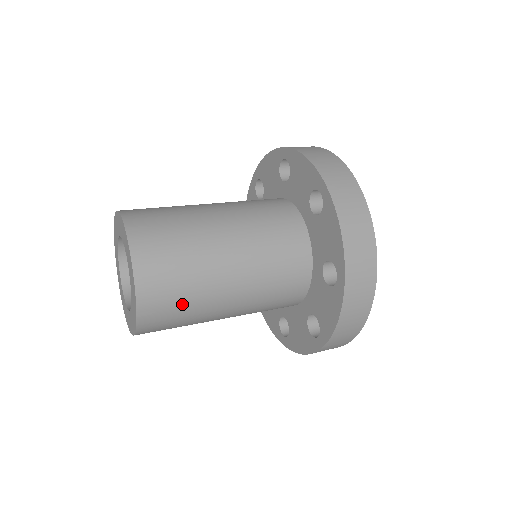
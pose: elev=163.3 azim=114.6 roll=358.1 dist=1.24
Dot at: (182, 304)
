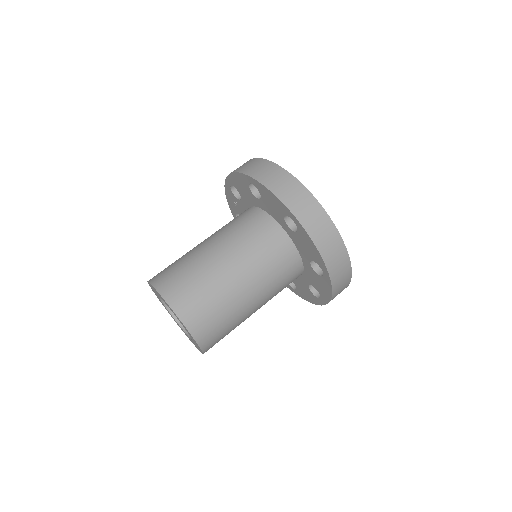
Dot at: occluded
